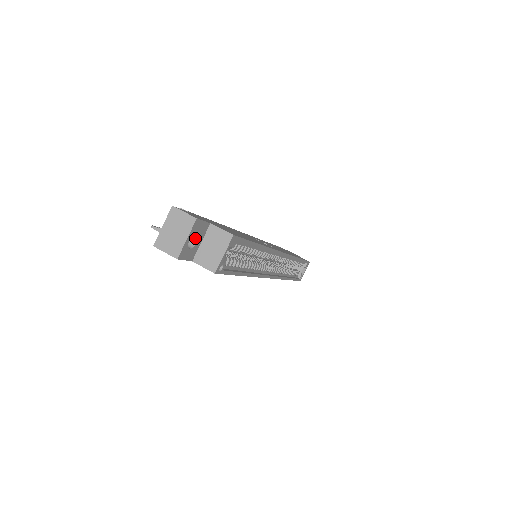
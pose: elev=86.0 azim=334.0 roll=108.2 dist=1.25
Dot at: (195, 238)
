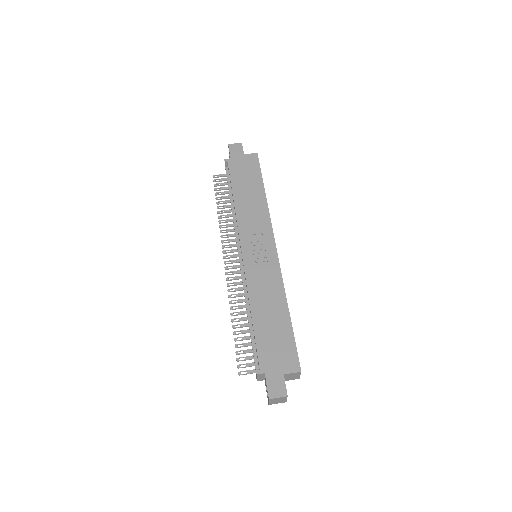
Dot at: occluded
